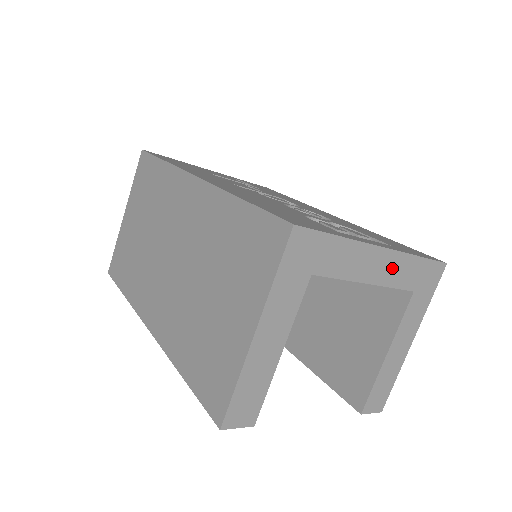
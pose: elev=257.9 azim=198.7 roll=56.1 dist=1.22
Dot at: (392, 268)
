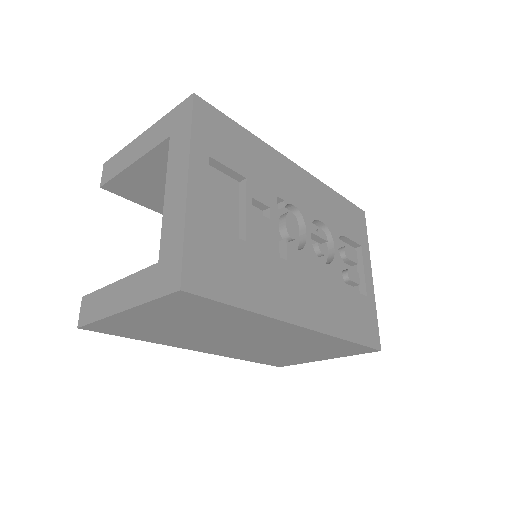
Dot at: occluded
